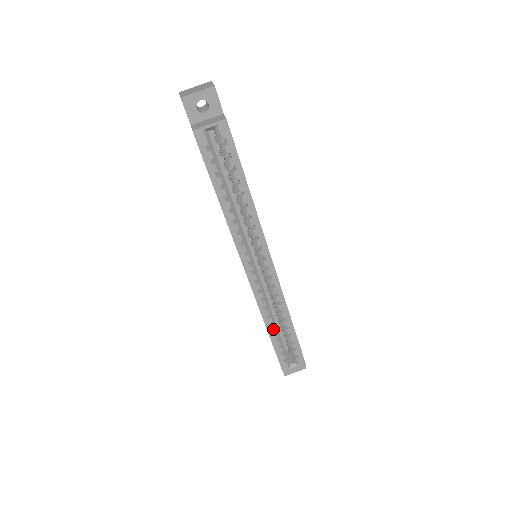
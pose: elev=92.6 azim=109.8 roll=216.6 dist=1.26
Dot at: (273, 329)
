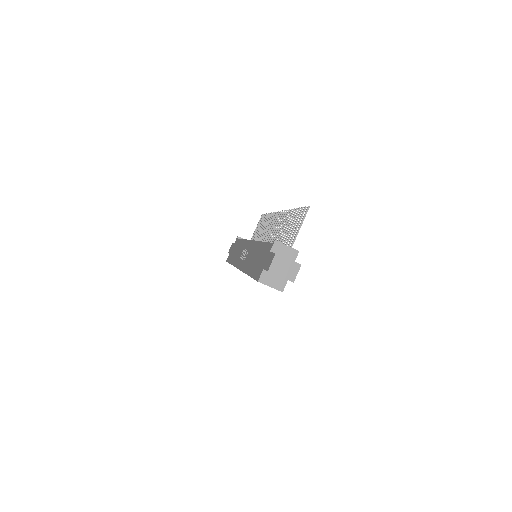
Dot at: occluded
